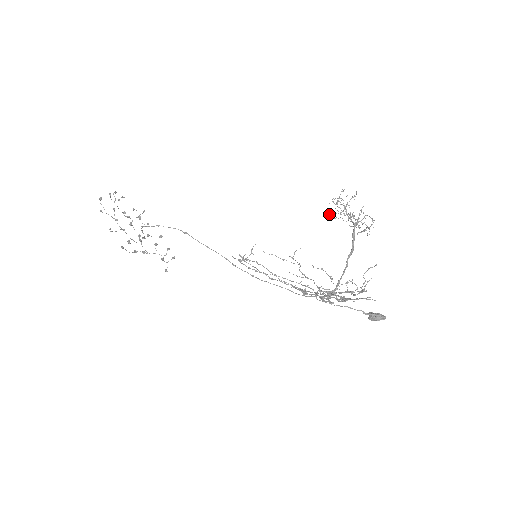
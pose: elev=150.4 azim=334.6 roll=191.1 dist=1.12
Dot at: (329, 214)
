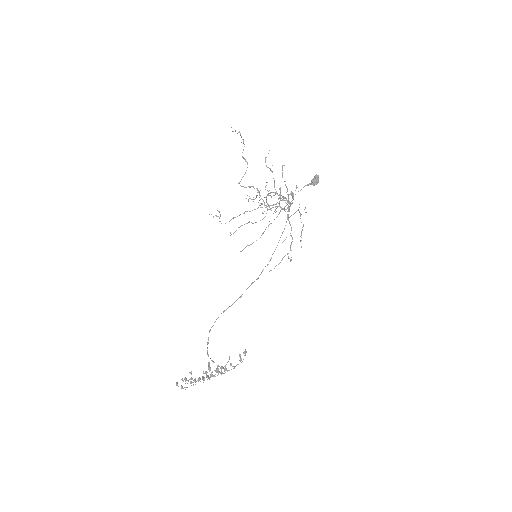
Dot at: occluded
